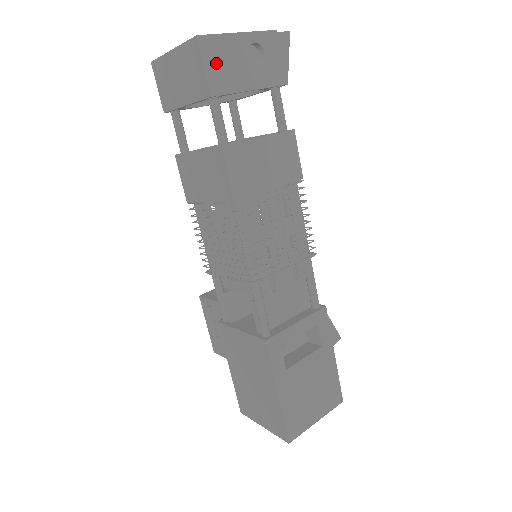
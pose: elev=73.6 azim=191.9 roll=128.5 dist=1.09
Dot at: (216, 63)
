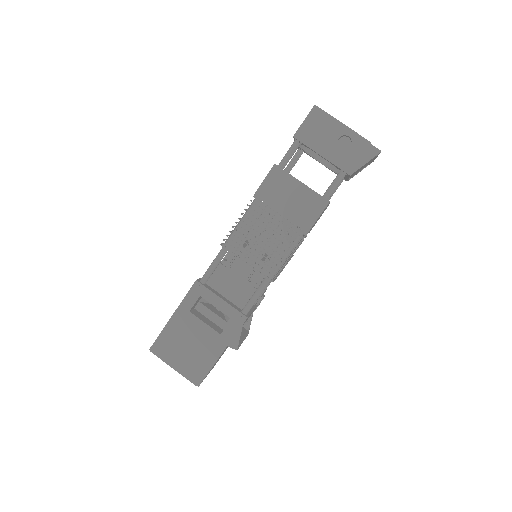
Dot at: (313, 125)
